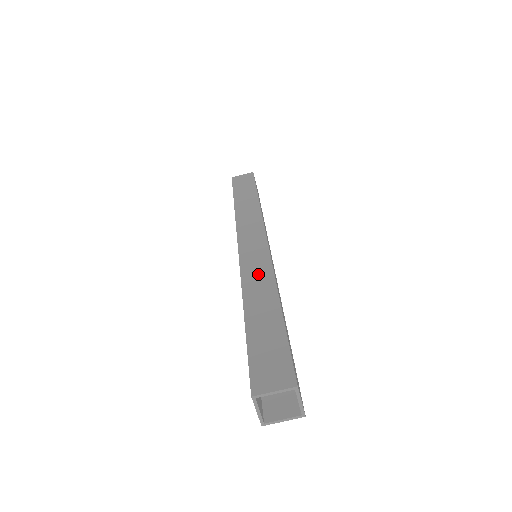
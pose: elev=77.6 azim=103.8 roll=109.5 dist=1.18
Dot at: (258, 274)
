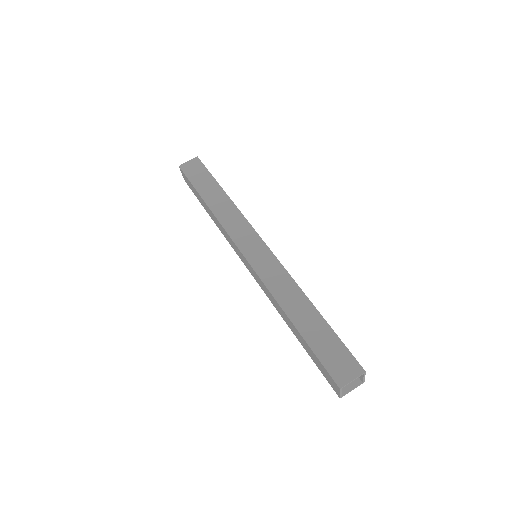
Dot at: (279, 281)
